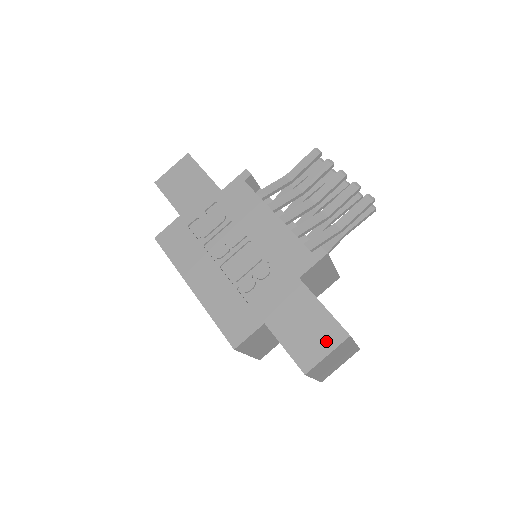
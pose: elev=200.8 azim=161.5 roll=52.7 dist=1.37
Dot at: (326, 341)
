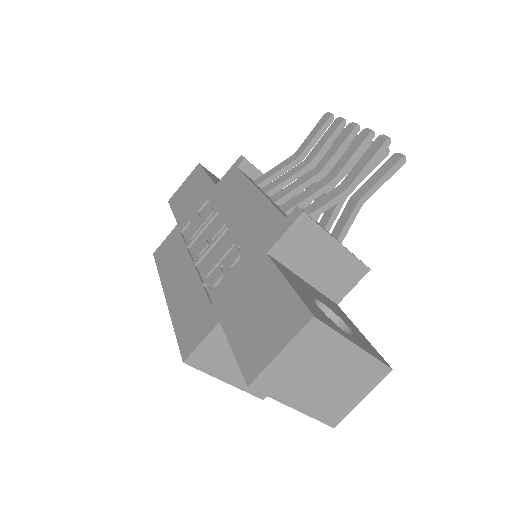
Dot at: (281, 331)
